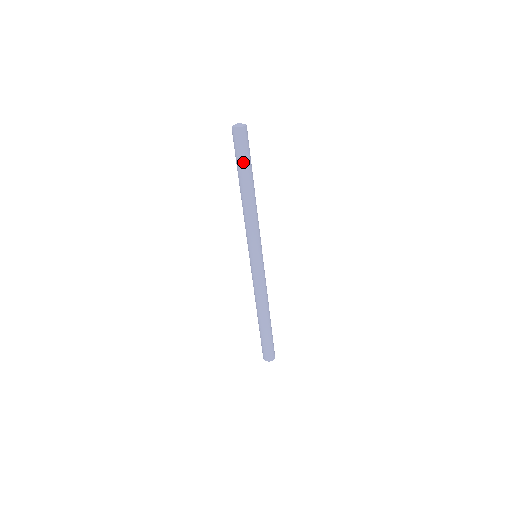
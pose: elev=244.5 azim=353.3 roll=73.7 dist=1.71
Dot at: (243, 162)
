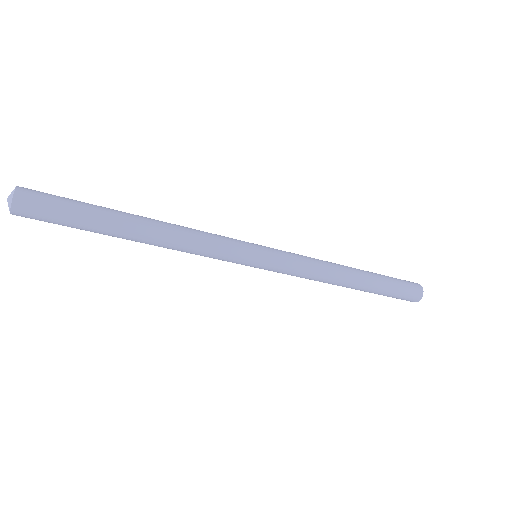
Dot at: (82, 220)
